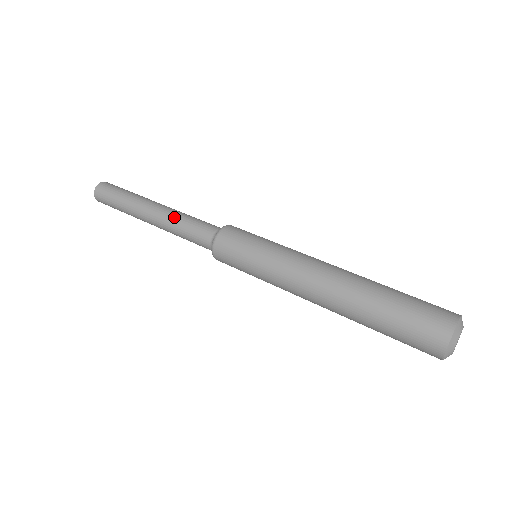
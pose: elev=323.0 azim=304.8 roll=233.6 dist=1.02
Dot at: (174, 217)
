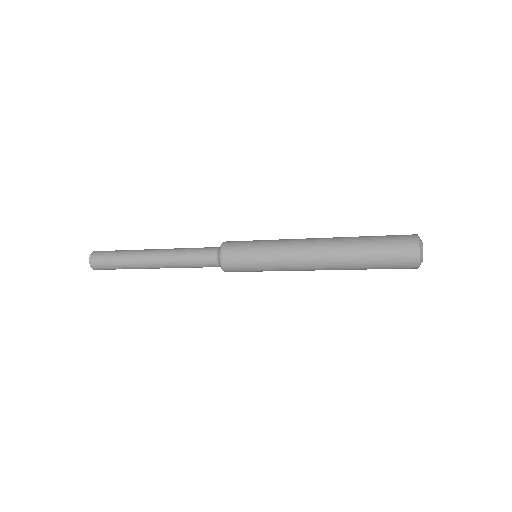
Dot at: (176, 251)
